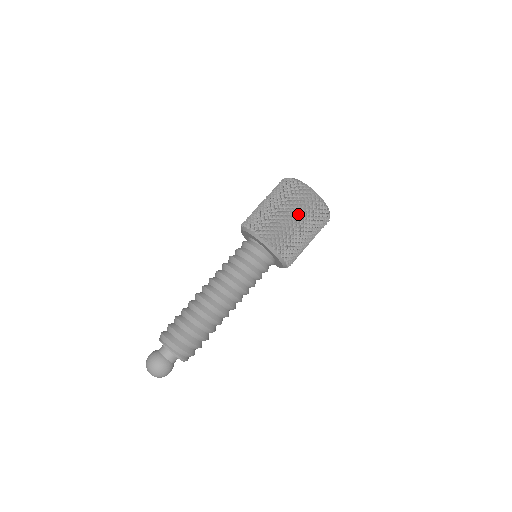
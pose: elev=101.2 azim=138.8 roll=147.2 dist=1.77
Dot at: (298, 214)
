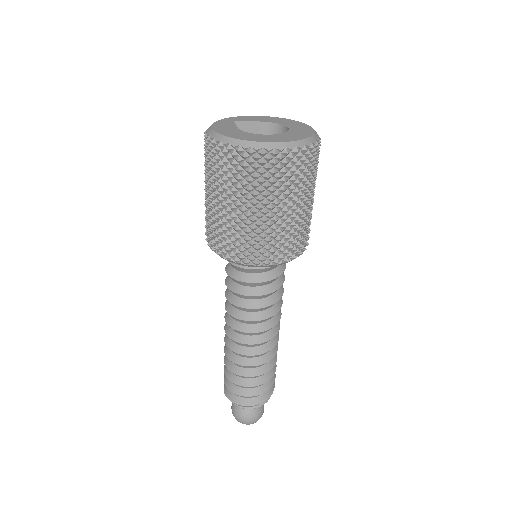
Dot at: (308, 191)
